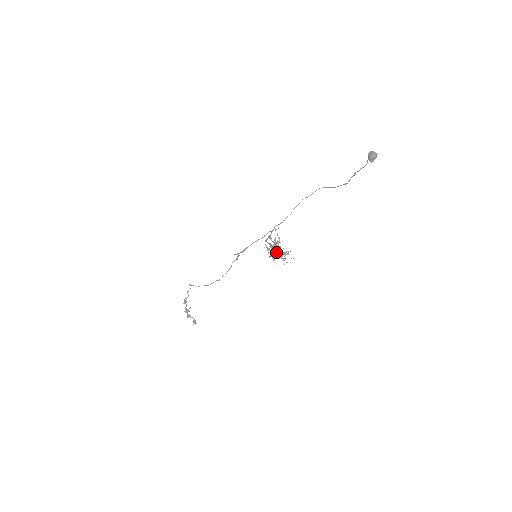
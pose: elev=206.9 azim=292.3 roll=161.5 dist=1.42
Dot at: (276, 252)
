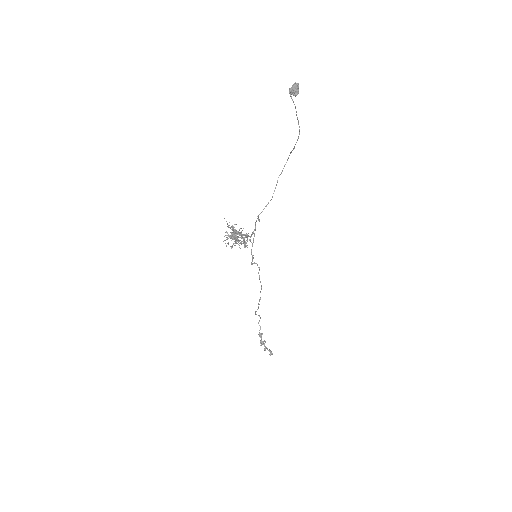
Dot at: occluded
